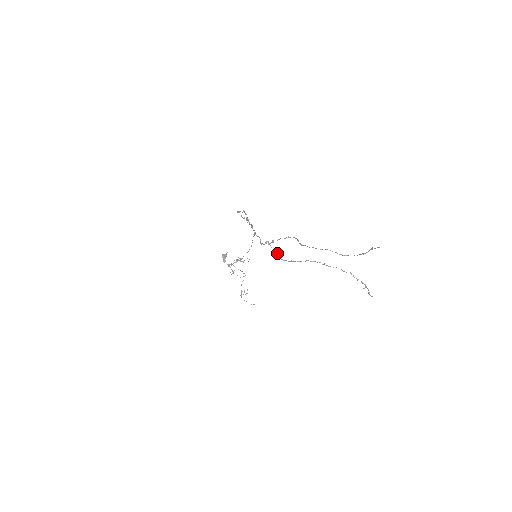
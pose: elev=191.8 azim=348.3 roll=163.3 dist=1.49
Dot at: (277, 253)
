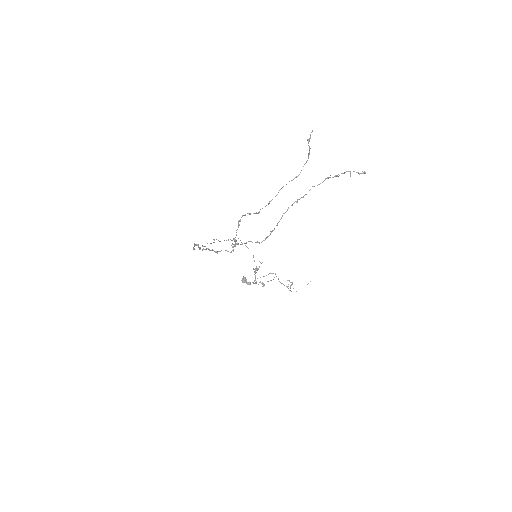
Dot at: (252, 242)
